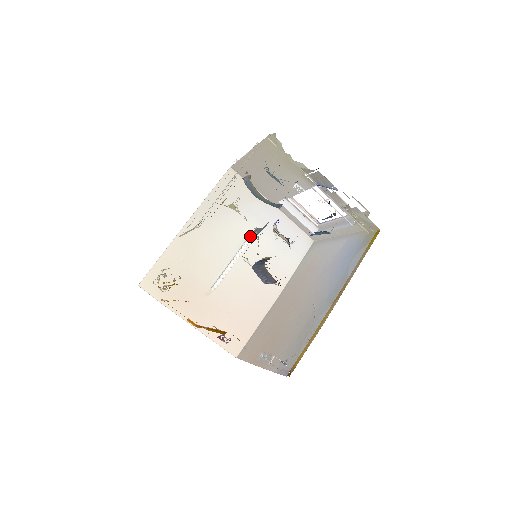
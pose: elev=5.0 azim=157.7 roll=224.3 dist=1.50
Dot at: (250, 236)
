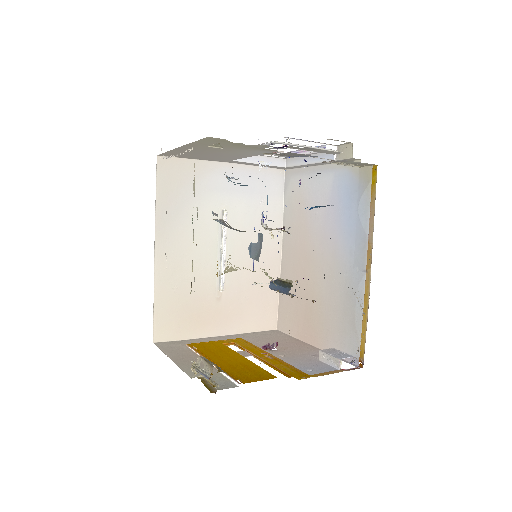
Dot at: (223, 214)
